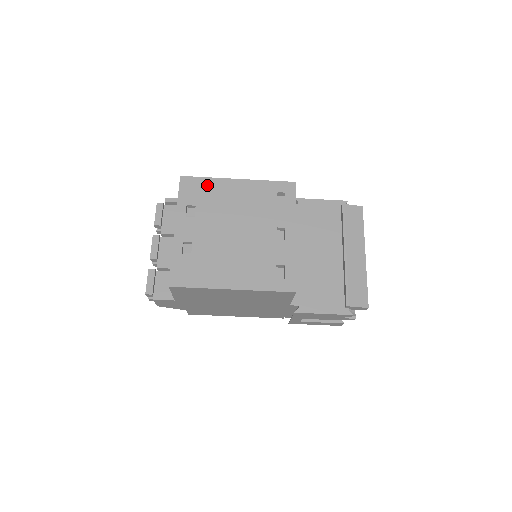
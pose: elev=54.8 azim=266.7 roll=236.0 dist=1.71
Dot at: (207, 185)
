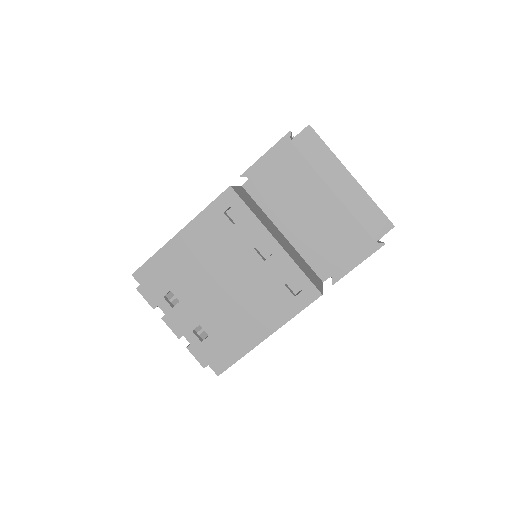
Dot at: (160, 263)
